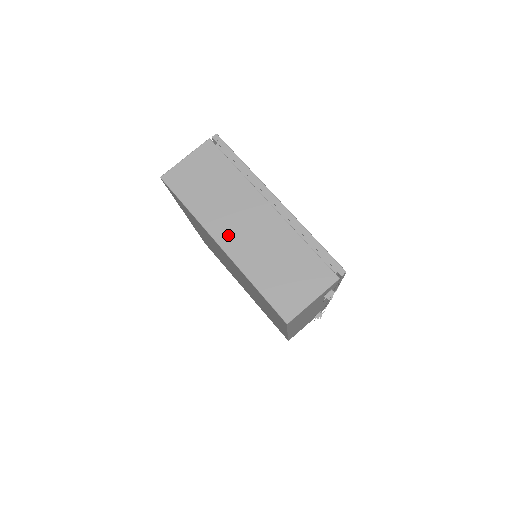
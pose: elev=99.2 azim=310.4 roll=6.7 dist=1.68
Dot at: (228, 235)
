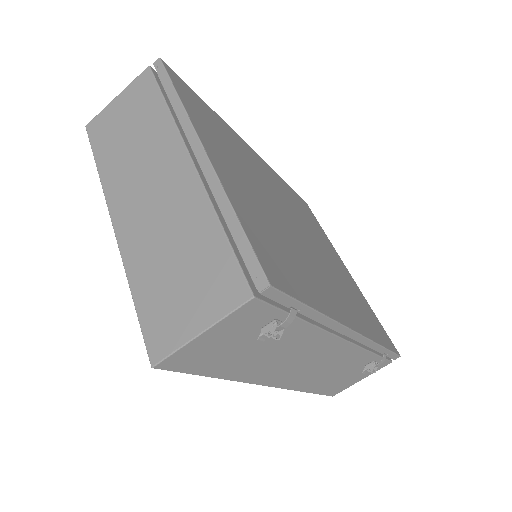
Dot at: (125, 206)
